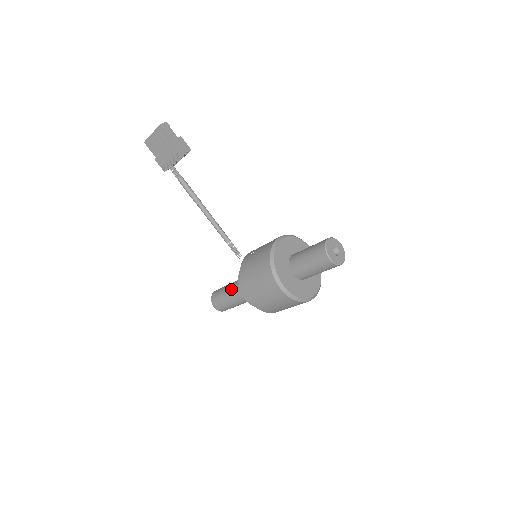
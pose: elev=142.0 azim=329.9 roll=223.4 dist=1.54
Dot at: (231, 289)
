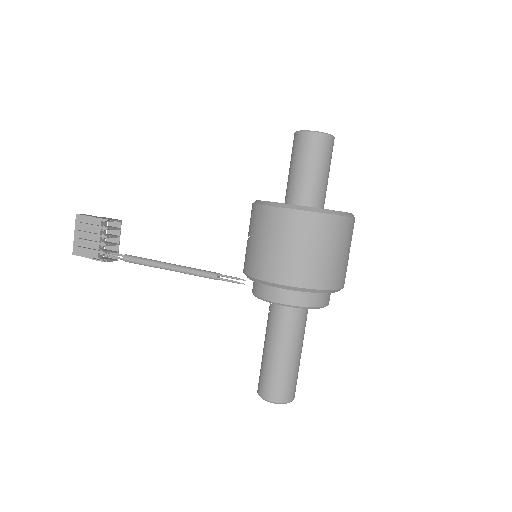
Dot at: (266, 339)
